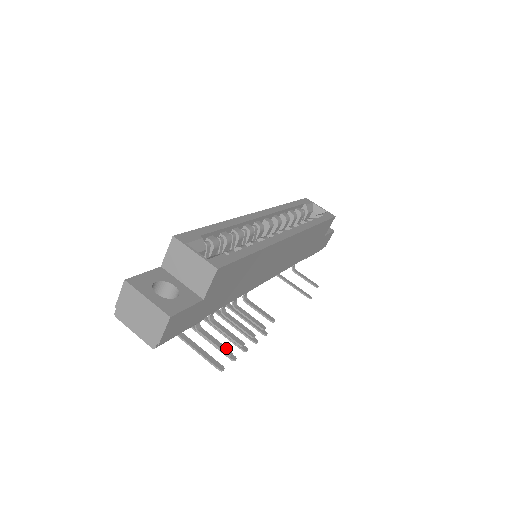
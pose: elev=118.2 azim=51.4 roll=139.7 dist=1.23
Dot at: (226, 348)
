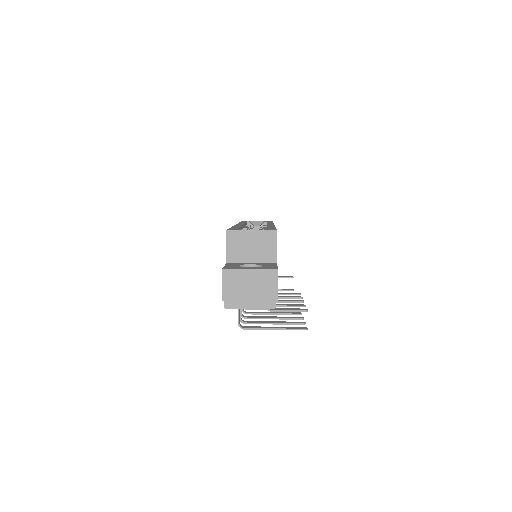
Dot at: (300, 309)
